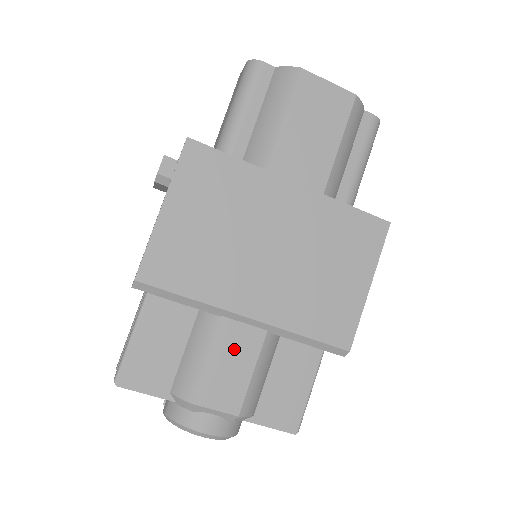
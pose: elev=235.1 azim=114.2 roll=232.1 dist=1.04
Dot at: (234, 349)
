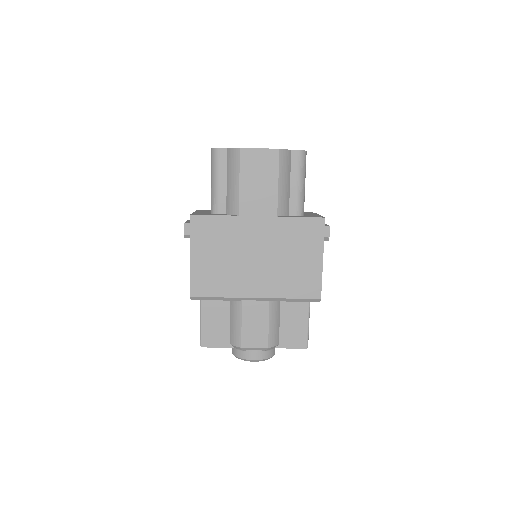
Dot at: (254, 315)
